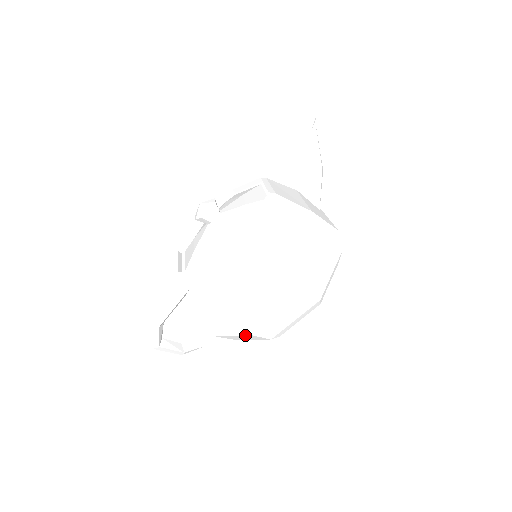
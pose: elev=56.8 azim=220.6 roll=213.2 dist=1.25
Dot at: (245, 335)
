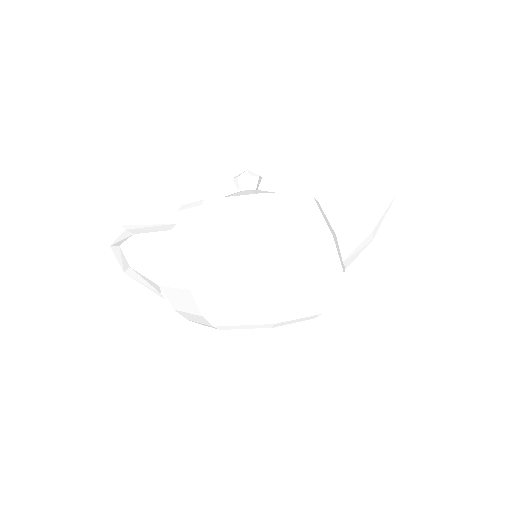
Dot at: (184, 289)
